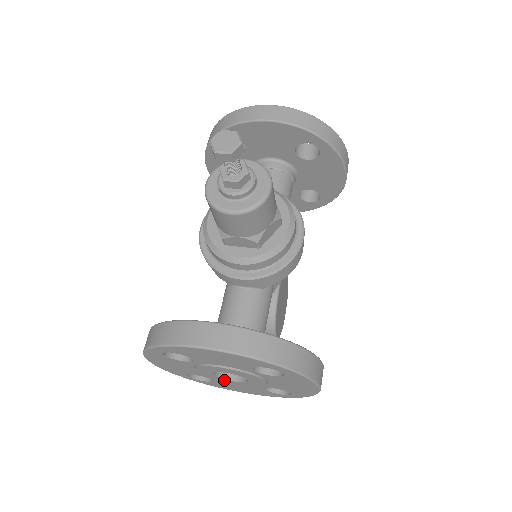
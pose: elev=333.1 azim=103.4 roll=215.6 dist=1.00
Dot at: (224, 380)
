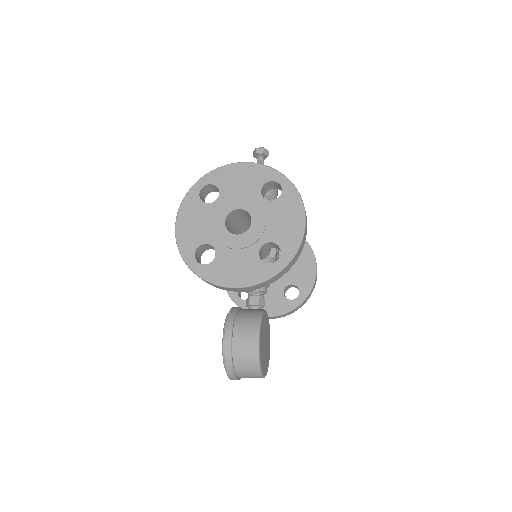
Dot at: (229, 238)
